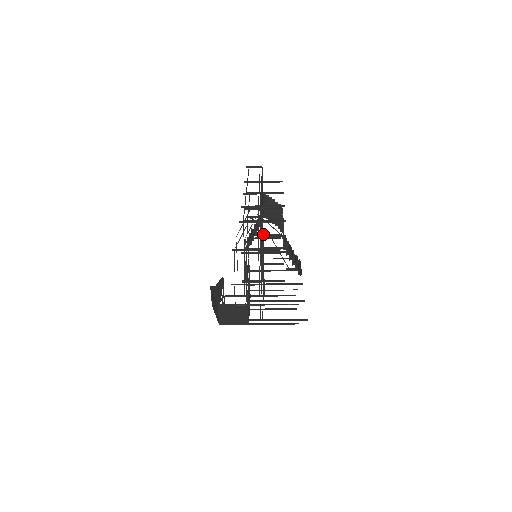
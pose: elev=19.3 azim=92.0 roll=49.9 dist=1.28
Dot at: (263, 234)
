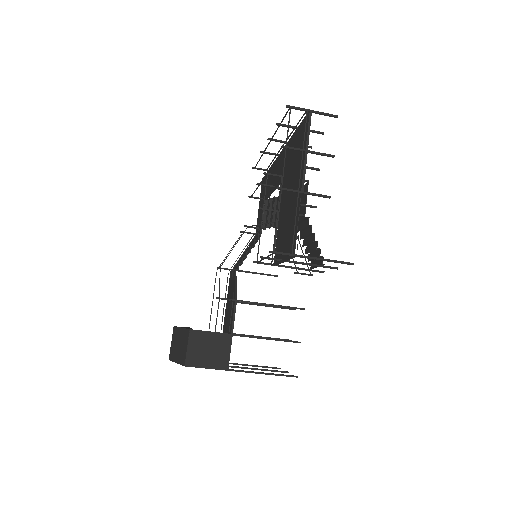
Dot at: (283, 192)
